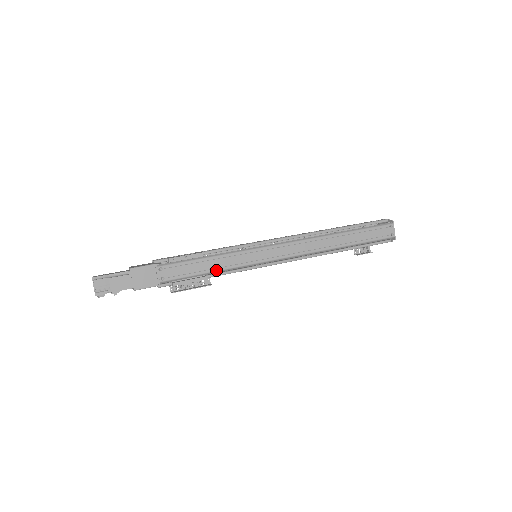
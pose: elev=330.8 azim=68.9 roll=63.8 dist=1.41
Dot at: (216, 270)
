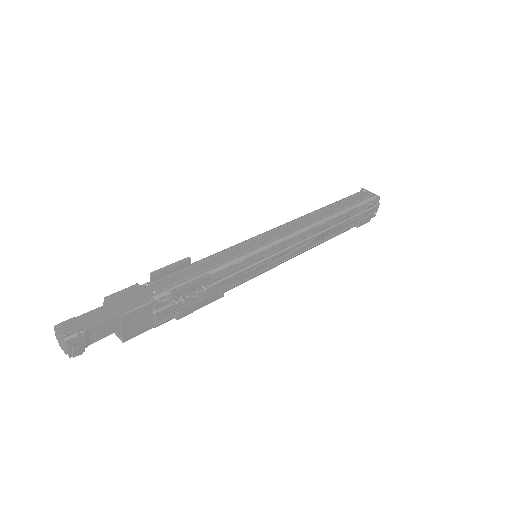
Dot at: (216, 267)
